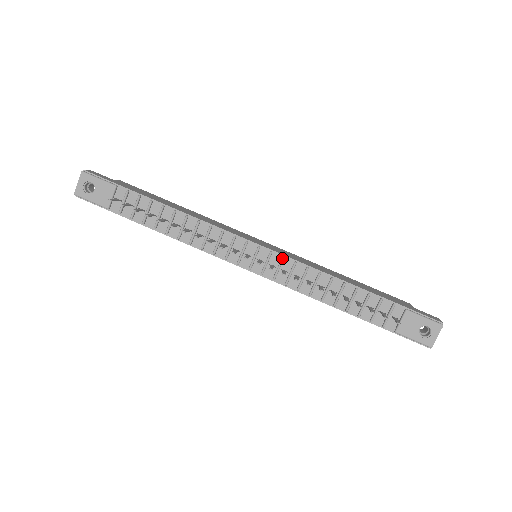
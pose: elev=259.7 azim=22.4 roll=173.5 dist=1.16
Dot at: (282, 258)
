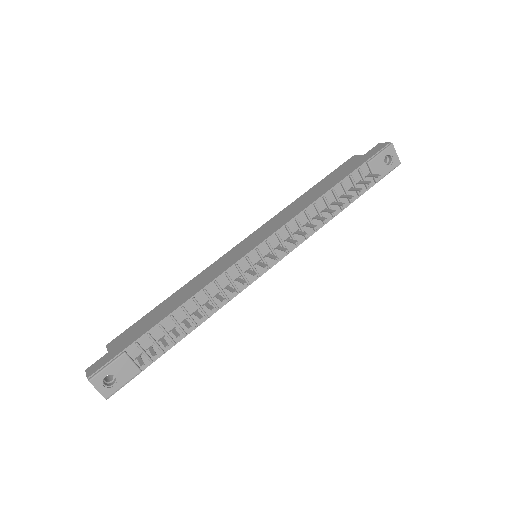
Dot at: (277, 235)
